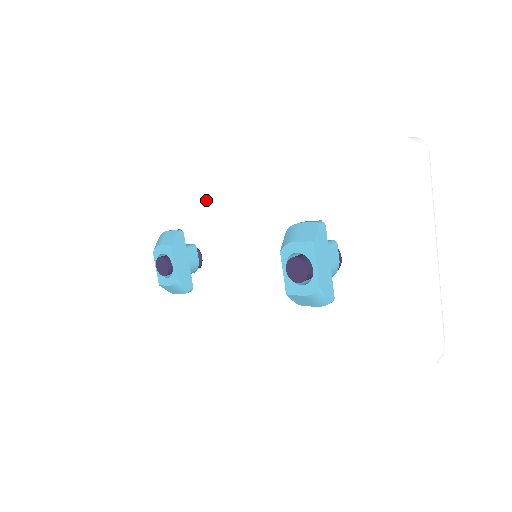
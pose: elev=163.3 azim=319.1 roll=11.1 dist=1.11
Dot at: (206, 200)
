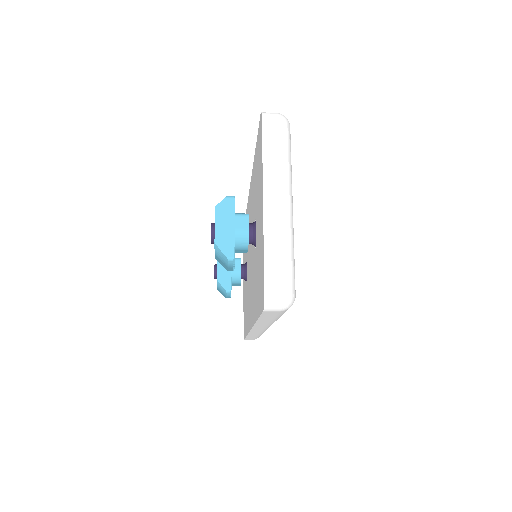
Dot at: occluded
